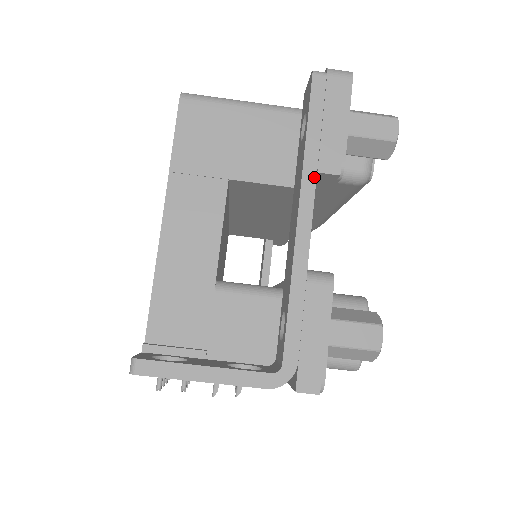
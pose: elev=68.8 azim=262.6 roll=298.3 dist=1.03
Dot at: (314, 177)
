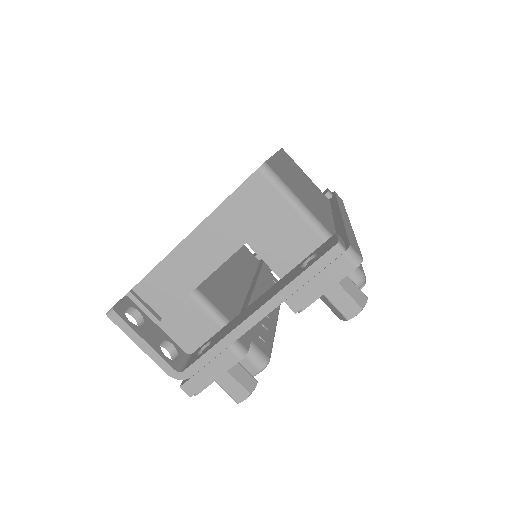
Dot at: (280, 302)
